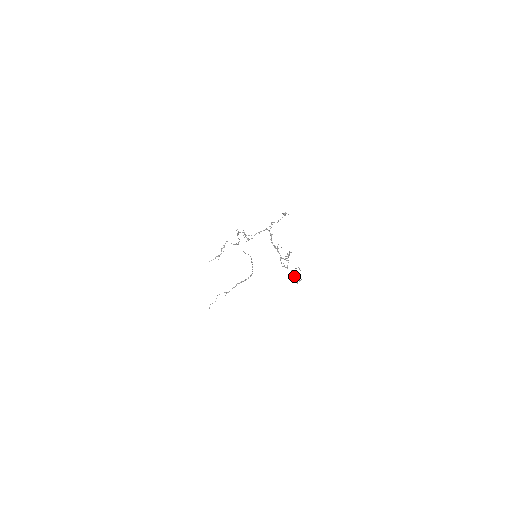
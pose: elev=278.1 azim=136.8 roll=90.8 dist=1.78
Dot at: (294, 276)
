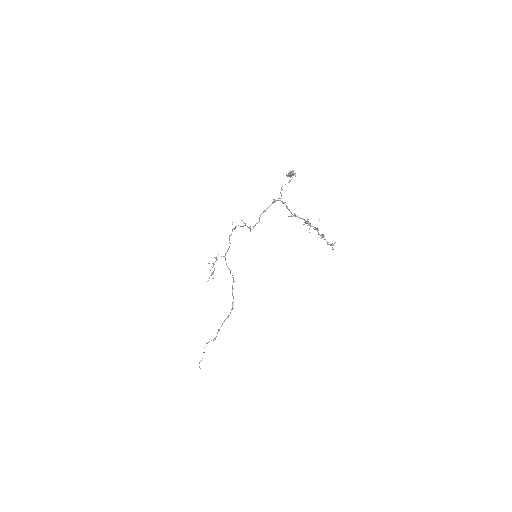
Dot at: (326, 241)
